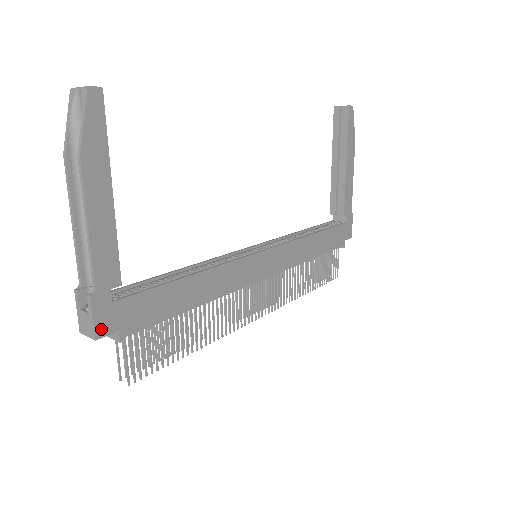
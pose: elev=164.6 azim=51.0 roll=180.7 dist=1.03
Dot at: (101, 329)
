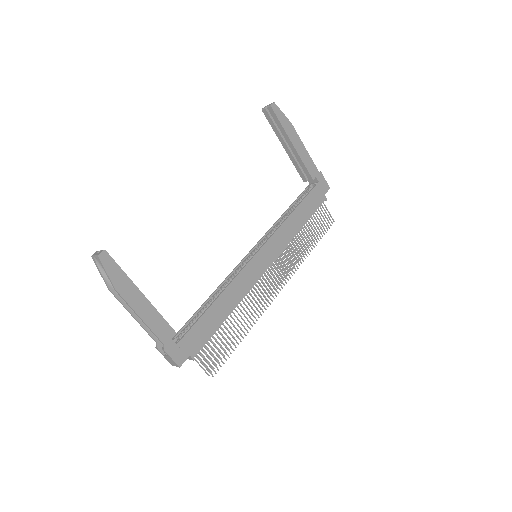
Dot at: (179, 361)
